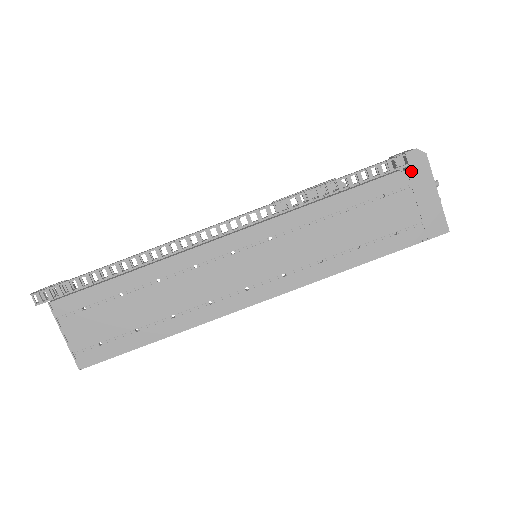
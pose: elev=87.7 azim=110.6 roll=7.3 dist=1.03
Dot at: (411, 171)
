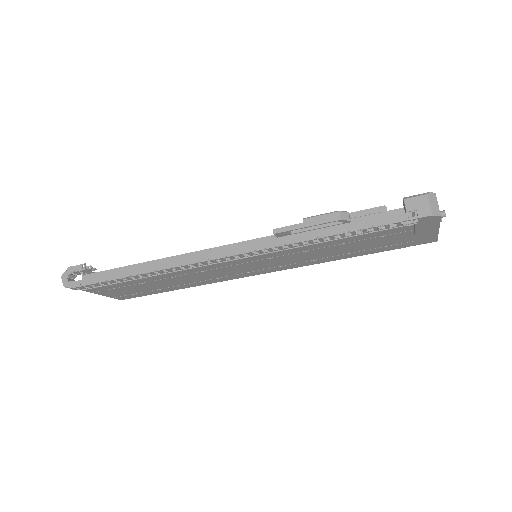
Dot at: (419, 225)
